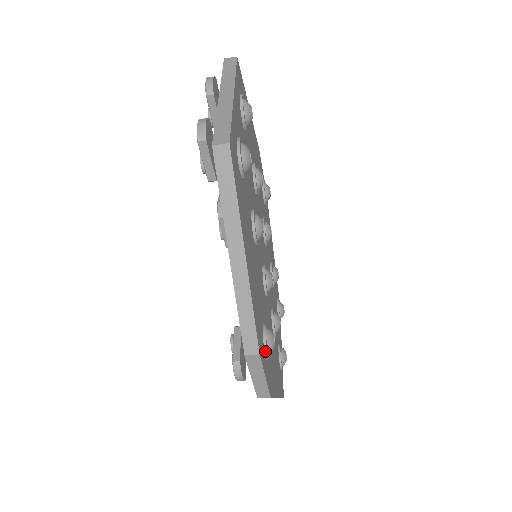
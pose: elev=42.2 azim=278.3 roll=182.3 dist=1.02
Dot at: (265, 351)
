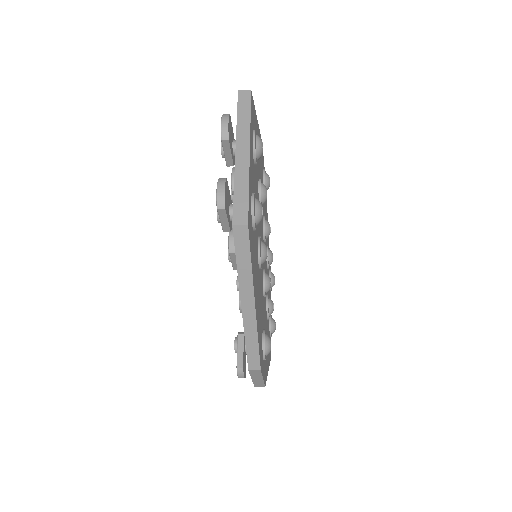
Dot at: (263, 357)
